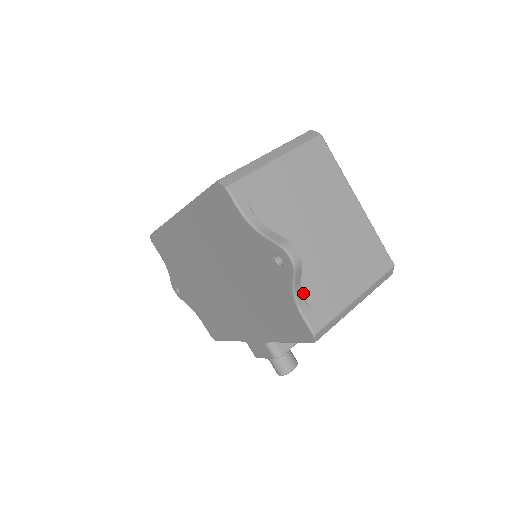
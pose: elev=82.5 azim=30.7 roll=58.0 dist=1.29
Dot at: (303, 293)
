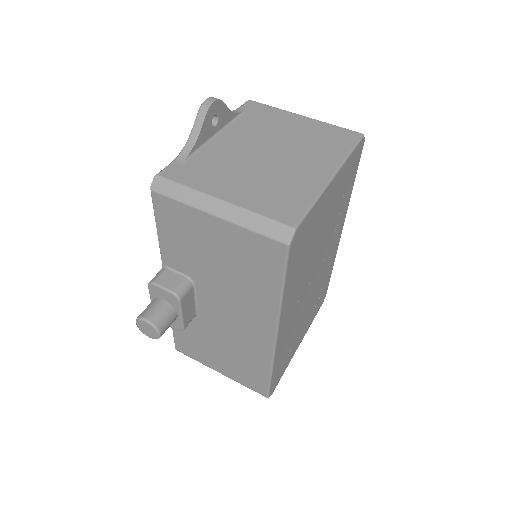
Dot at: (195, 157)
